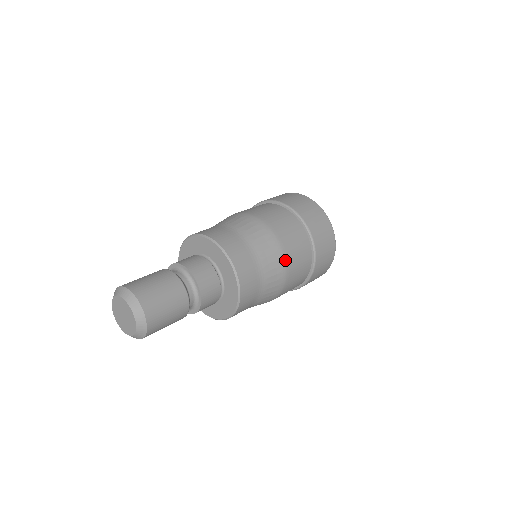
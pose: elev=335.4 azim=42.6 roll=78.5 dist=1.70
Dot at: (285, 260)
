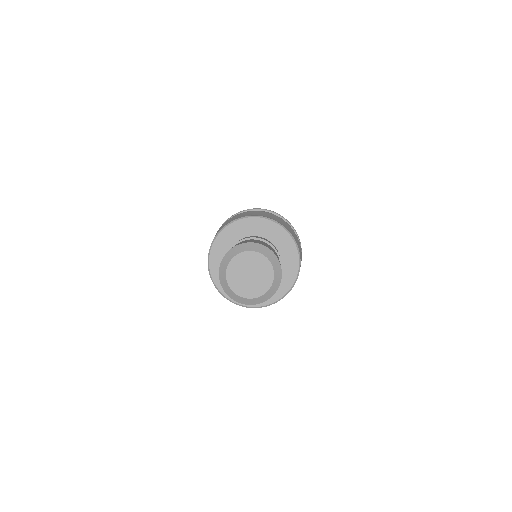
Dot at: (269, 213)
